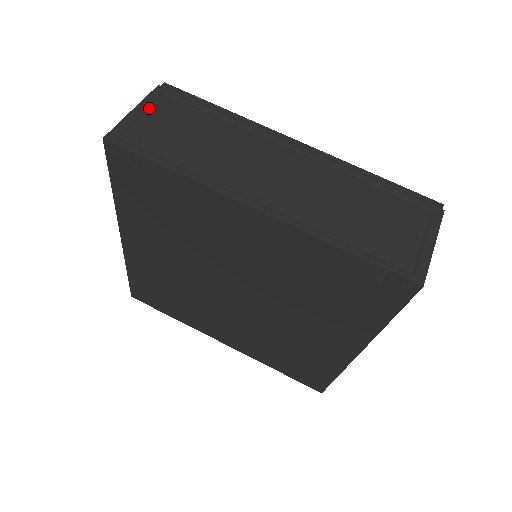
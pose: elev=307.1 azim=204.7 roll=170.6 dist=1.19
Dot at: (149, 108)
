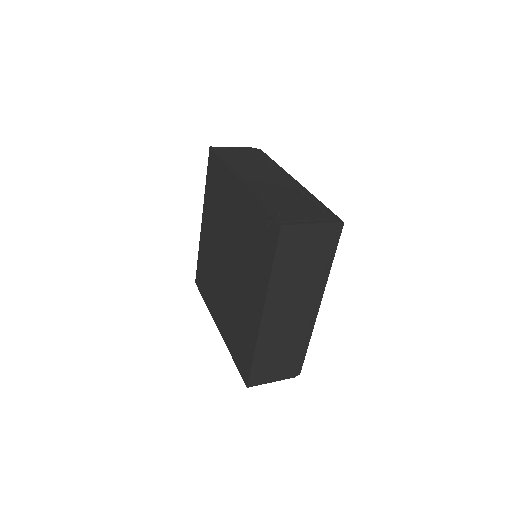
Dot at: (241, 149)
